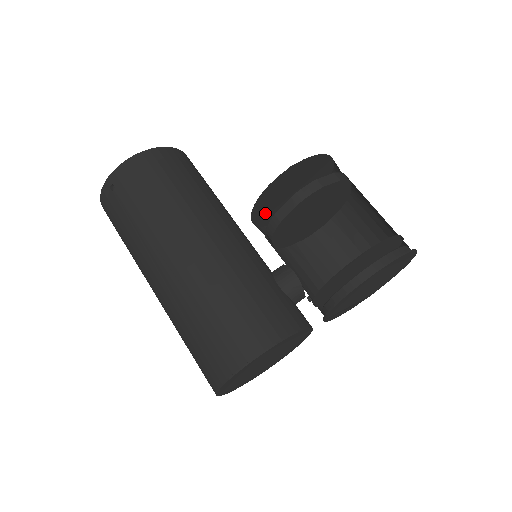
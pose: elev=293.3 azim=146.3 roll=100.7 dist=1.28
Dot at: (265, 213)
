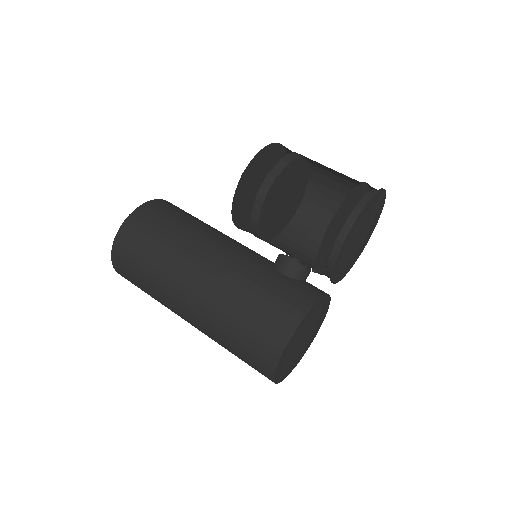
Dot at: (247, 216)
